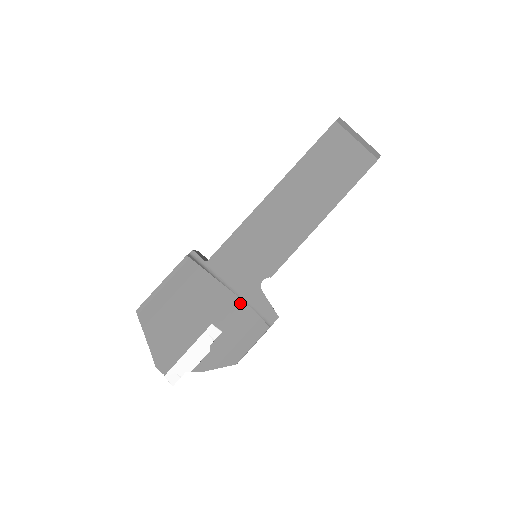
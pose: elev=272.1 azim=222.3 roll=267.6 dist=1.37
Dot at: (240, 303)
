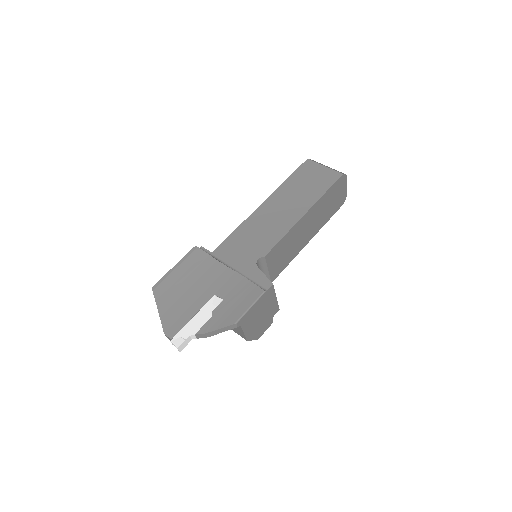
Dot at: (239, 277)
